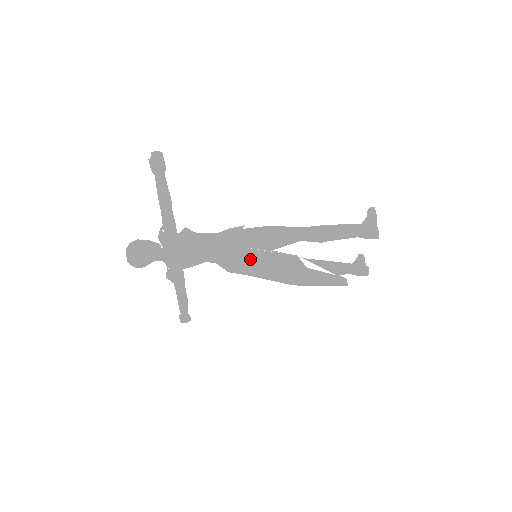
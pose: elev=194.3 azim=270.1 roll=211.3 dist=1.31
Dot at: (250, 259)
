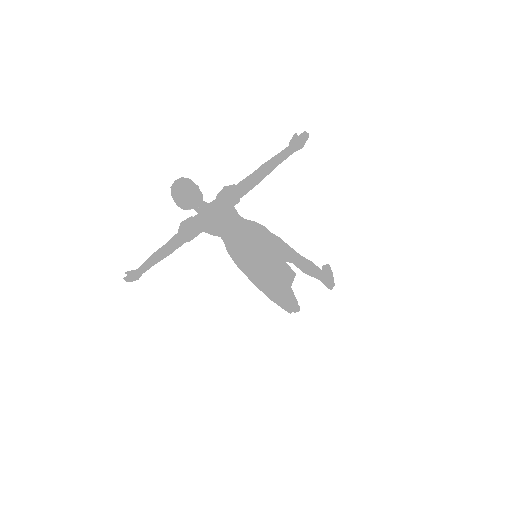
Dot at: (264, 257)
